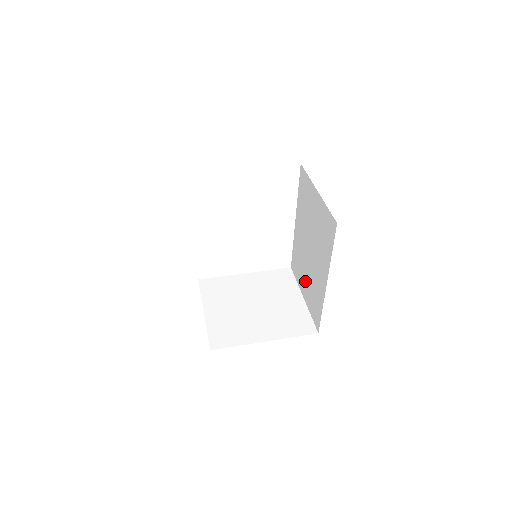
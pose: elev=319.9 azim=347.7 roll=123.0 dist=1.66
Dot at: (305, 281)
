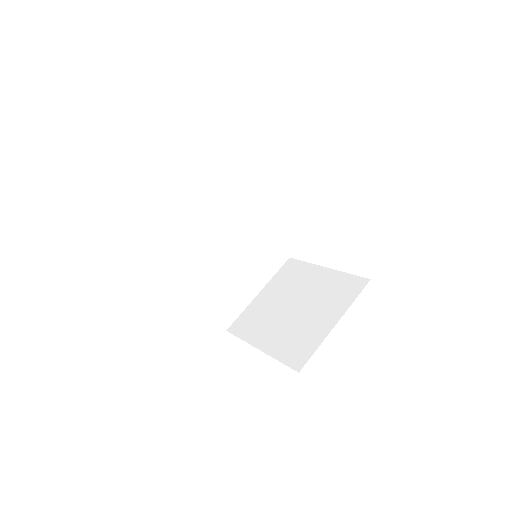
Dot at: occluded
